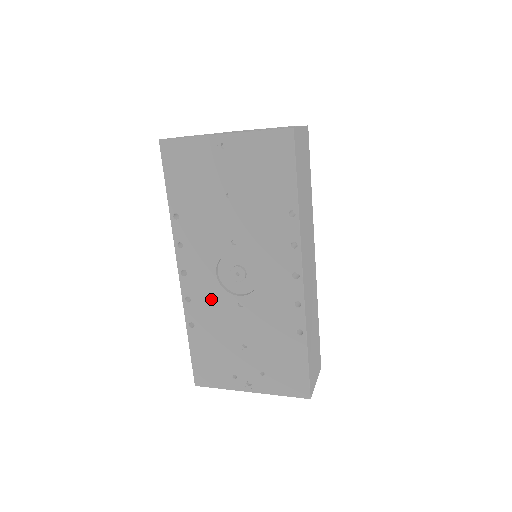
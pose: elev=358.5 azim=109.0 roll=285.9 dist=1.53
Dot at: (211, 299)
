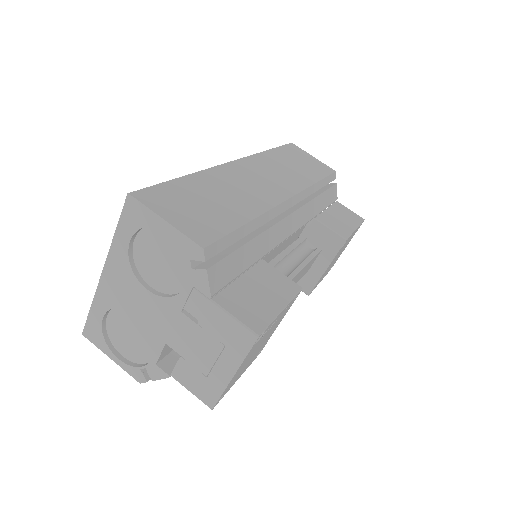
Dot at: occluded
